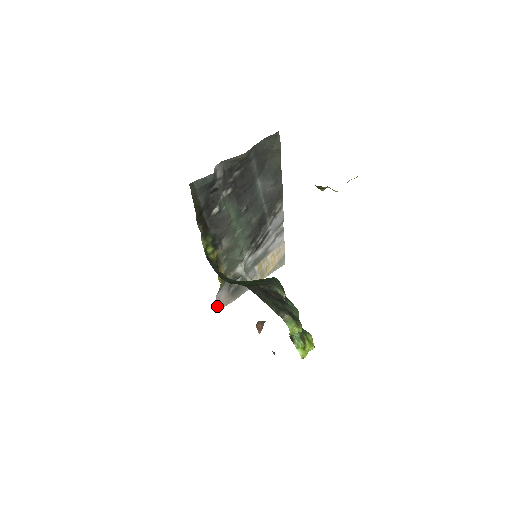
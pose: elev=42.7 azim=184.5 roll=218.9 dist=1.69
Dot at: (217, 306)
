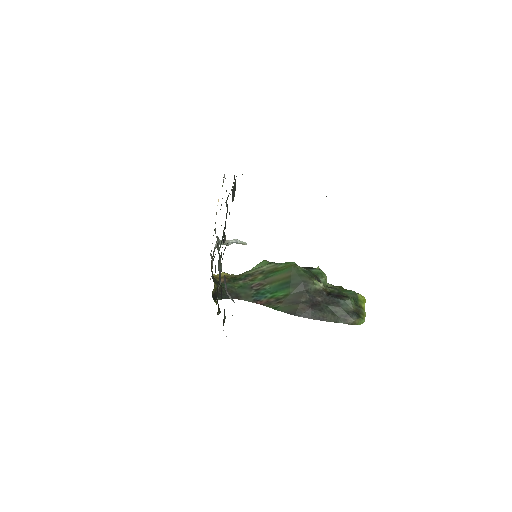
Dot at: occluded
